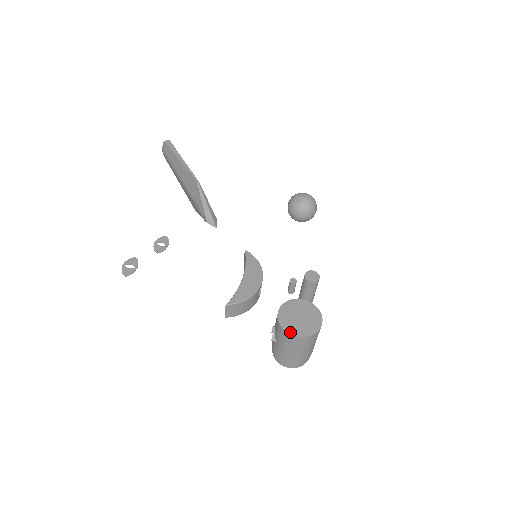
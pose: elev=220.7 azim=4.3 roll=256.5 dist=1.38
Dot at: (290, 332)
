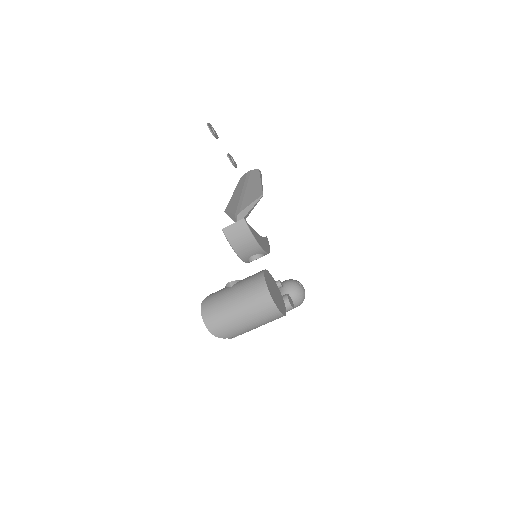
Dot at: (267, 283)
